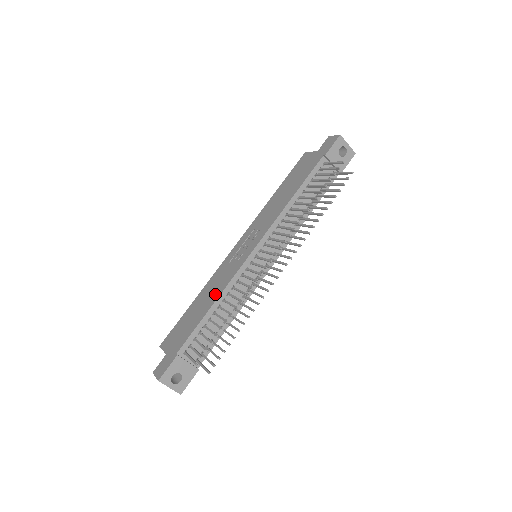
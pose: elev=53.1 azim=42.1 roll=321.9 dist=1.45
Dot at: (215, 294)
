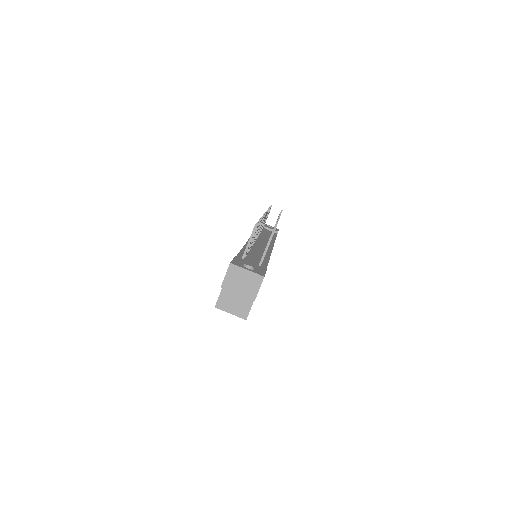
Dot at: occluded
